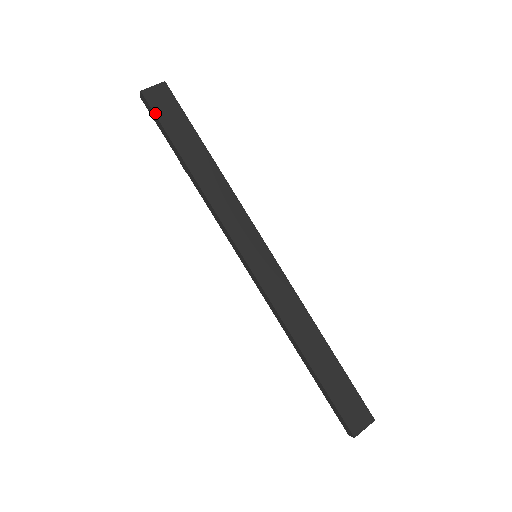
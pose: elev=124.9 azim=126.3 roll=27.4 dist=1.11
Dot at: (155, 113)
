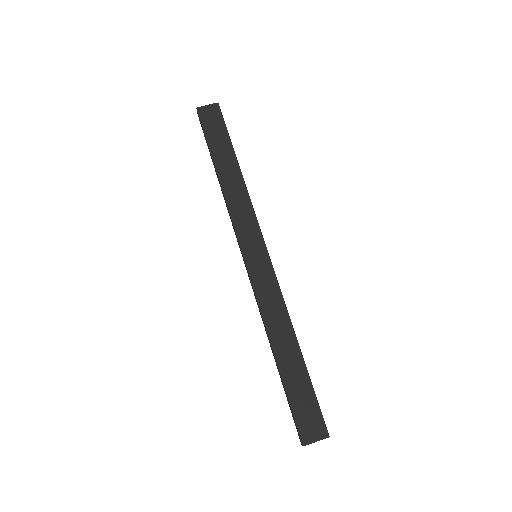
Dot at: (203, 126)
